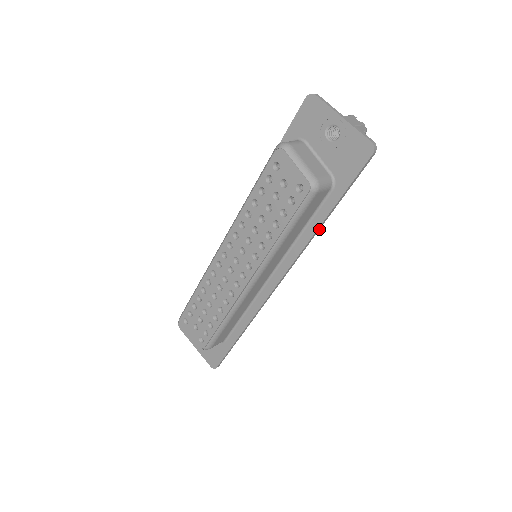
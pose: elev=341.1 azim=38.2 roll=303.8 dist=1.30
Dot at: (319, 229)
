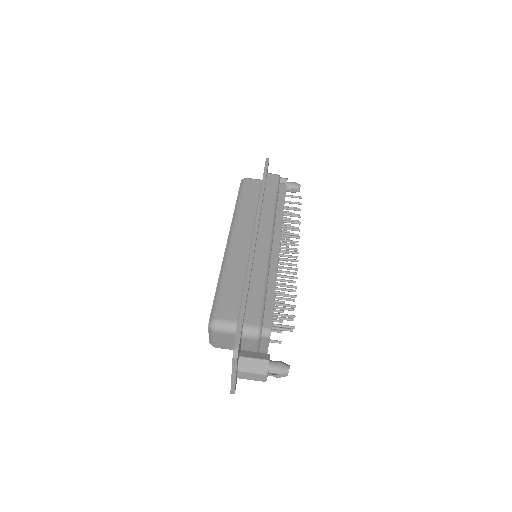
Dot at: occluded
